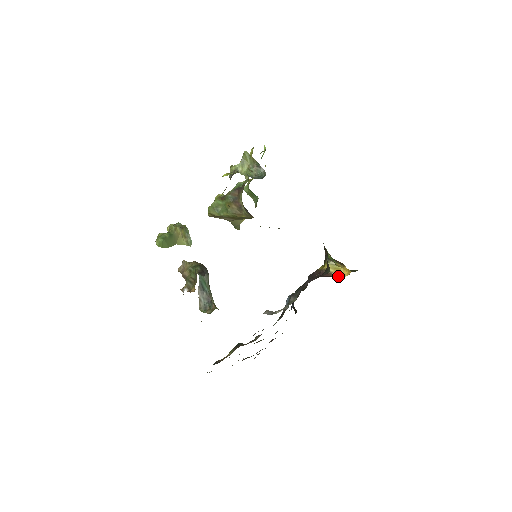
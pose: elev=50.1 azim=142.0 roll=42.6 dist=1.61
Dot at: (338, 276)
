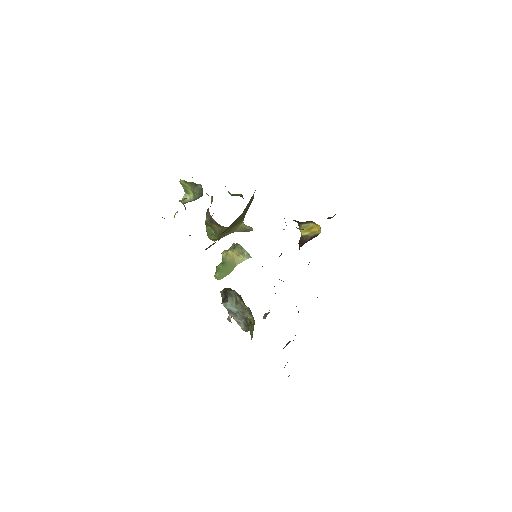
Dot at: (315, 235)
